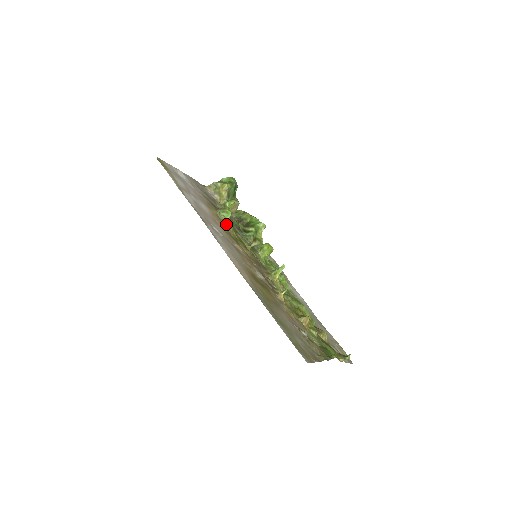
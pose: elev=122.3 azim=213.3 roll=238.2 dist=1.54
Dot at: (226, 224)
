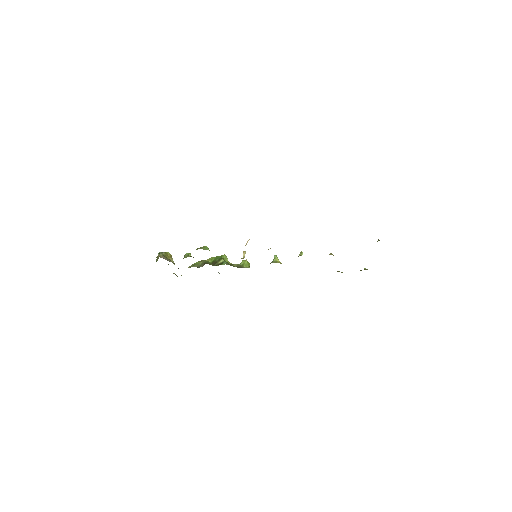
Dot at: occluded
